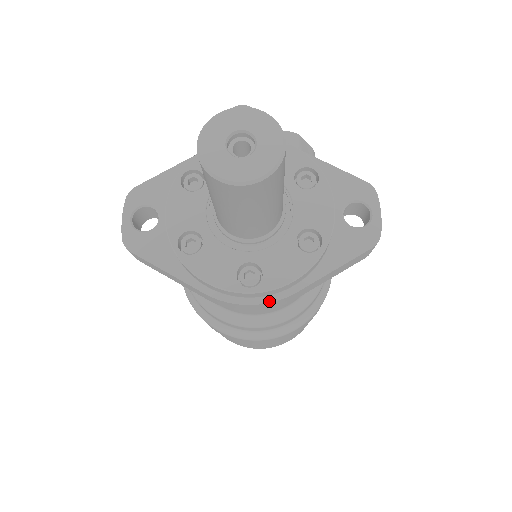
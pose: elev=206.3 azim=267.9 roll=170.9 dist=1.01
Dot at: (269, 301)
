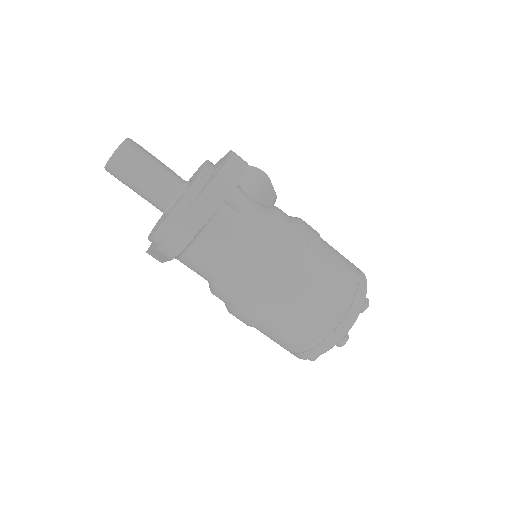
Dot at: (169, 233)
